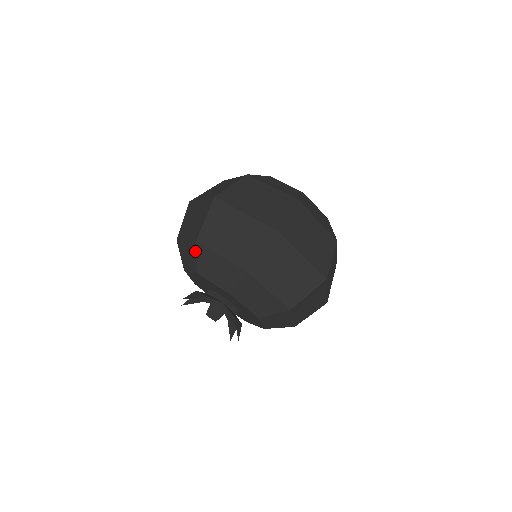
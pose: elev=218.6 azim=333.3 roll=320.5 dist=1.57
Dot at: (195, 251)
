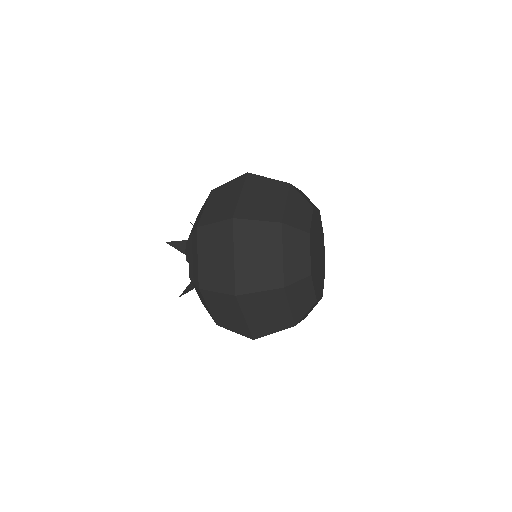
Dot at: (194, 229)
